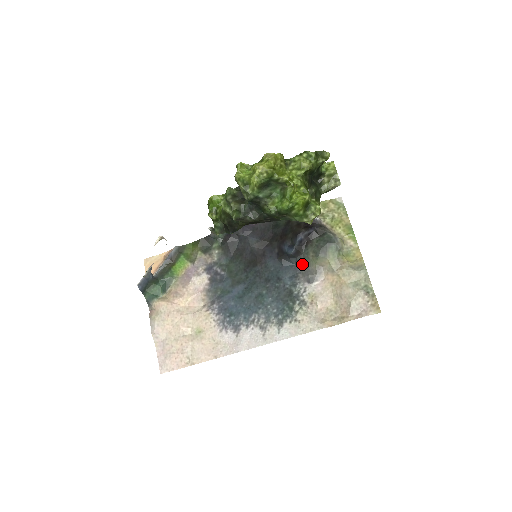
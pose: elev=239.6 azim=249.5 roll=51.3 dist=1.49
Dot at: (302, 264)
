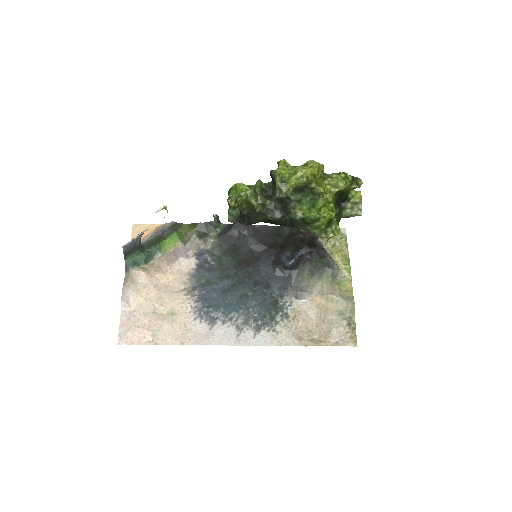
Dot at: (294, 278)
